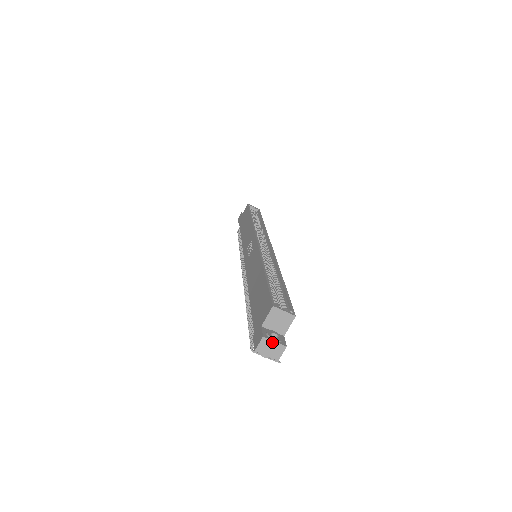
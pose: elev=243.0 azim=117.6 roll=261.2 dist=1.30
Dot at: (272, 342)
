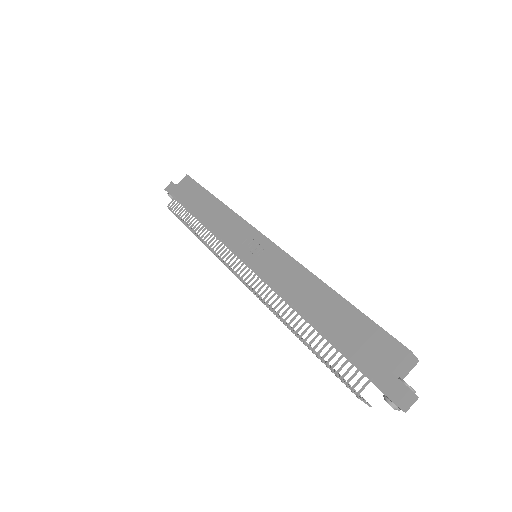
Dot at: (412, 394)
